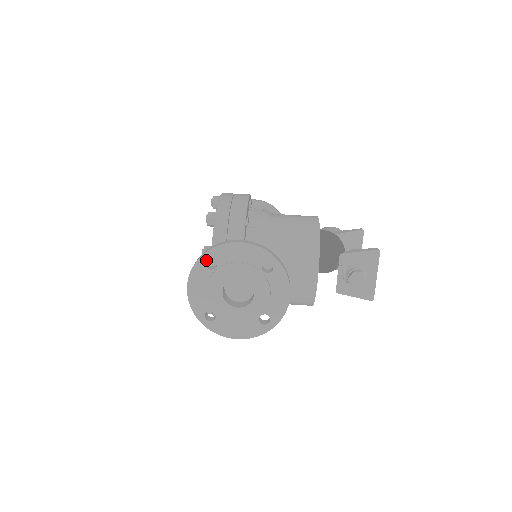
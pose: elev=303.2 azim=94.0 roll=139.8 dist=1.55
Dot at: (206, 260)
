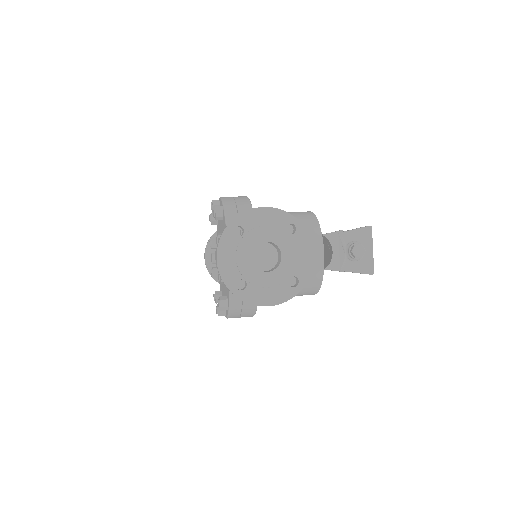
Dot at: (233, 228)
